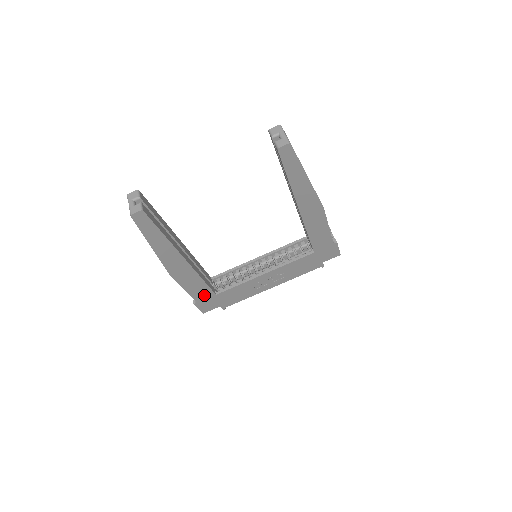
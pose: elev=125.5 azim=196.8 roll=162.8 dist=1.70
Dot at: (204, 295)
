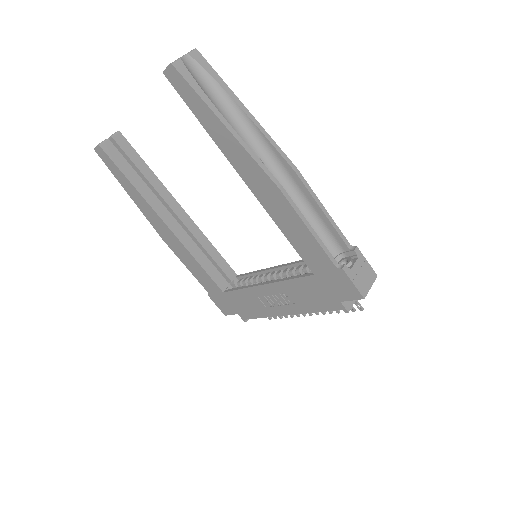
Dot at: (211, 287)
